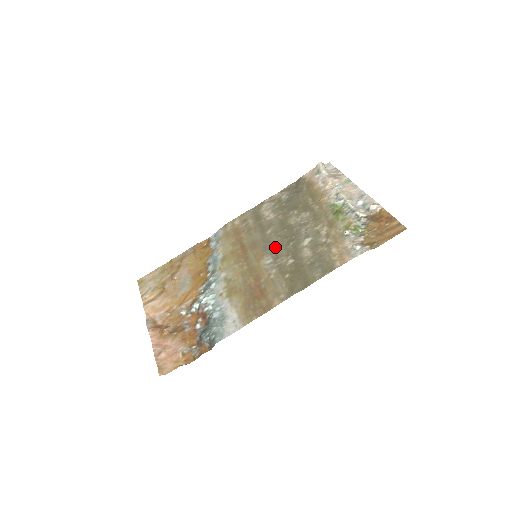
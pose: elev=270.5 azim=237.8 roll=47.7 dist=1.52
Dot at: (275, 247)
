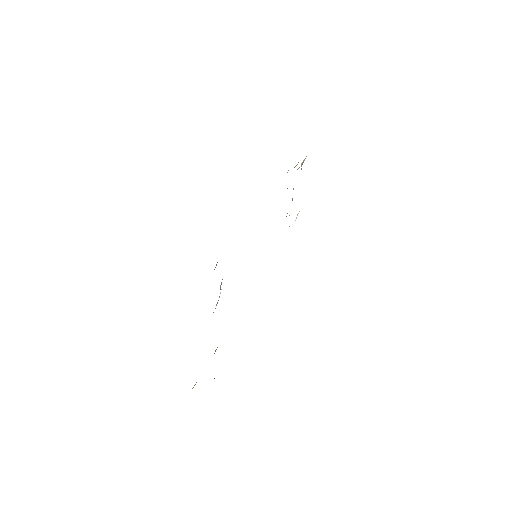
Dot at: occluded
